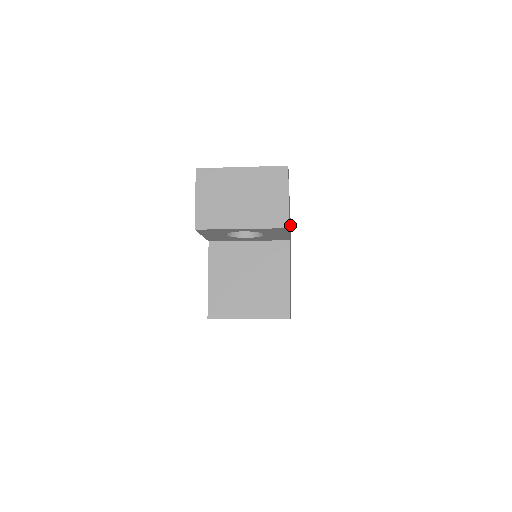
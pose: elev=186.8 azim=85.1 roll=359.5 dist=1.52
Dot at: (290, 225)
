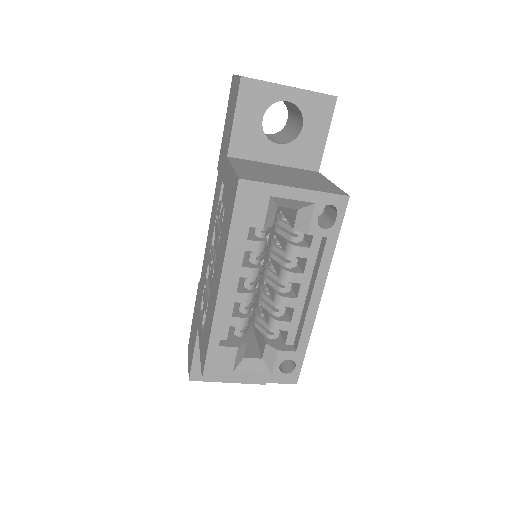
Dot at: occluded
